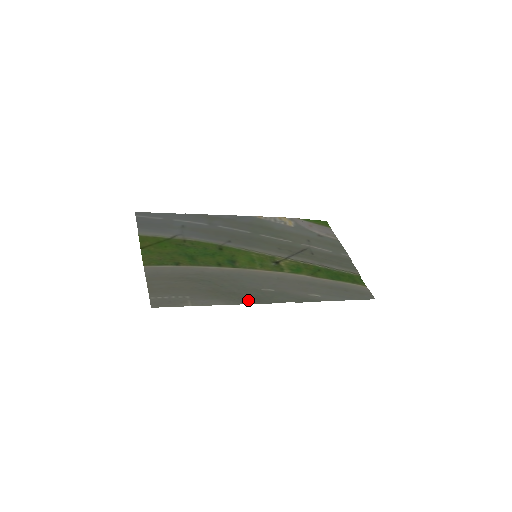
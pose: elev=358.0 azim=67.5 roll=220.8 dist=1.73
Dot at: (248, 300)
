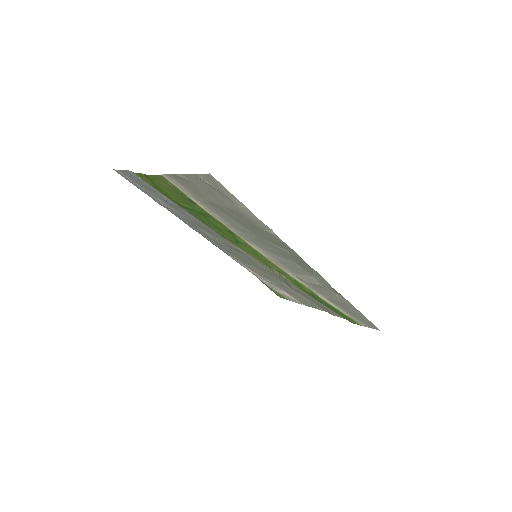
Dot at: (290, 250)
